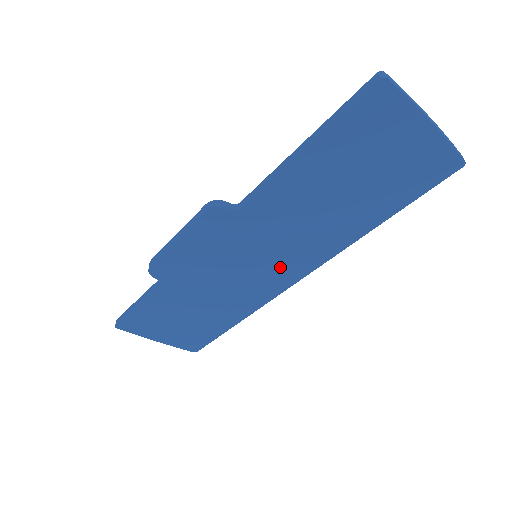
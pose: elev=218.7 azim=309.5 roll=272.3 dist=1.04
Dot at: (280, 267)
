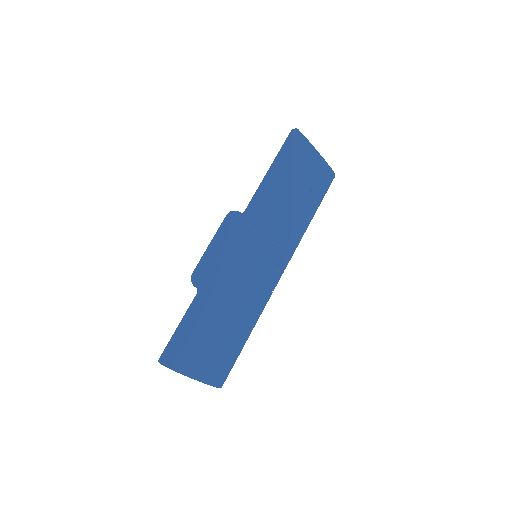
Dot at: (271, 263)
